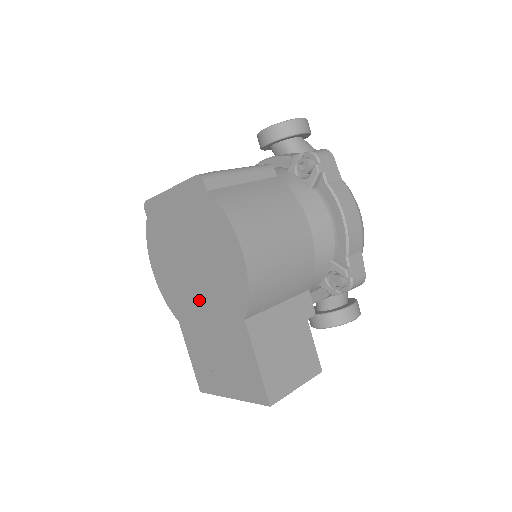
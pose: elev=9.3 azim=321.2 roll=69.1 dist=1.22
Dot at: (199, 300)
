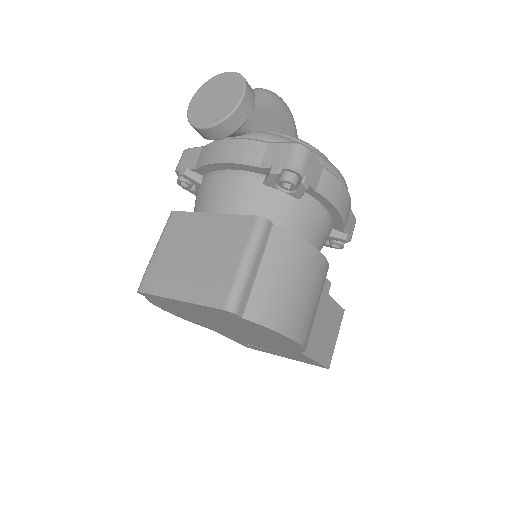
Dot at: (240, 335)
